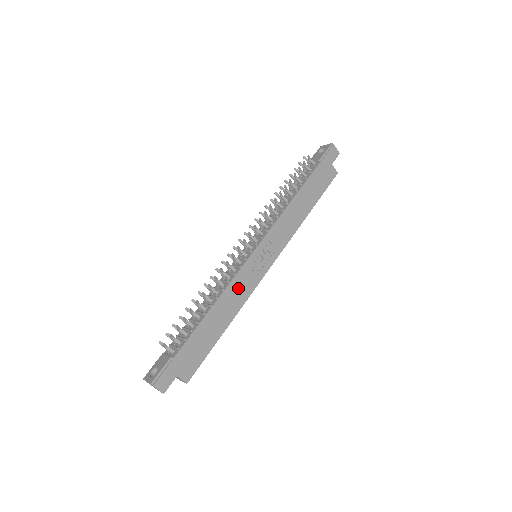
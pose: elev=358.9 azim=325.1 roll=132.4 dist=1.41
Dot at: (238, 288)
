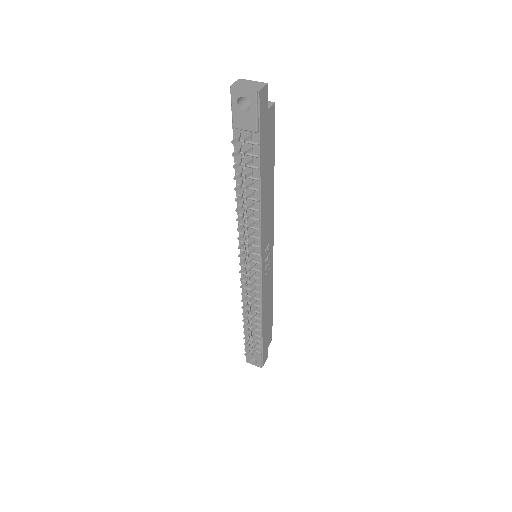
Dot at: (266, 291)
